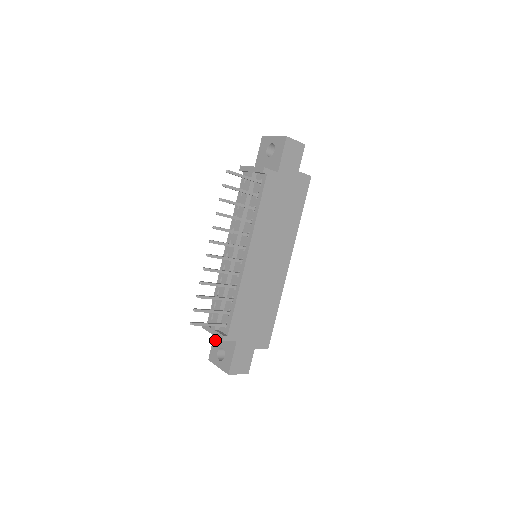
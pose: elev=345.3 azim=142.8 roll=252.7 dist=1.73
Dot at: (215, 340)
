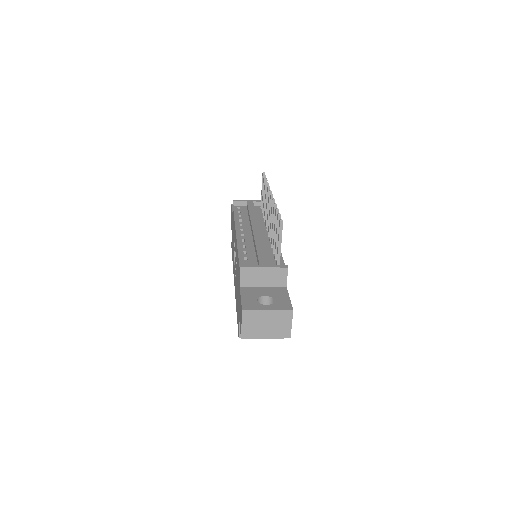
Dot at: (246, 293)
